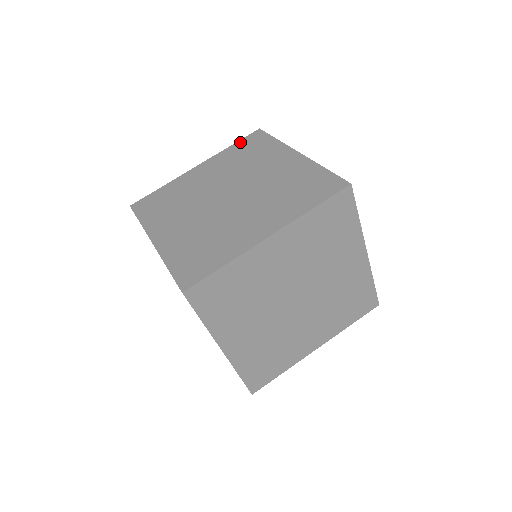
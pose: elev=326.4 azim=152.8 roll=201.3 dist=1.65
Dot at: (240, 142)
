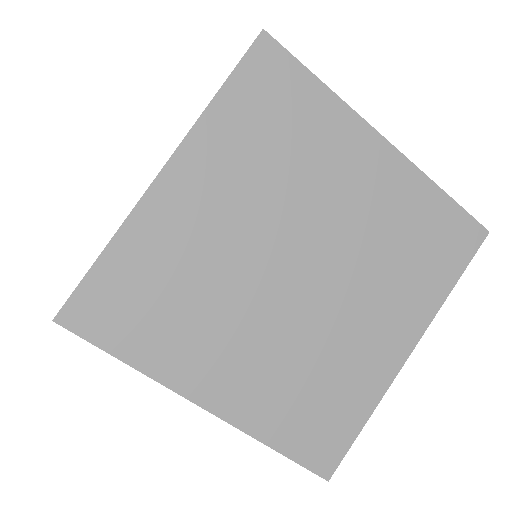
Dot at: occluded
